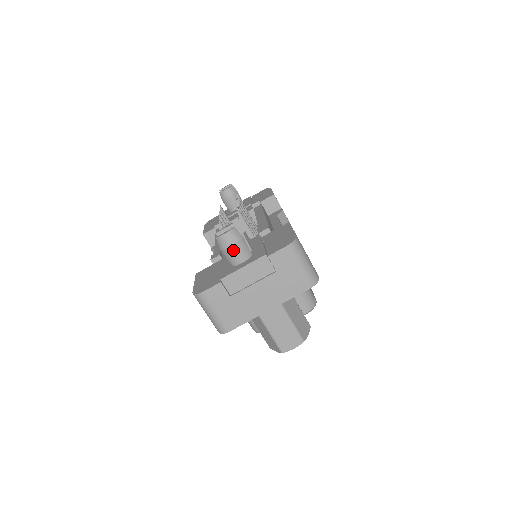
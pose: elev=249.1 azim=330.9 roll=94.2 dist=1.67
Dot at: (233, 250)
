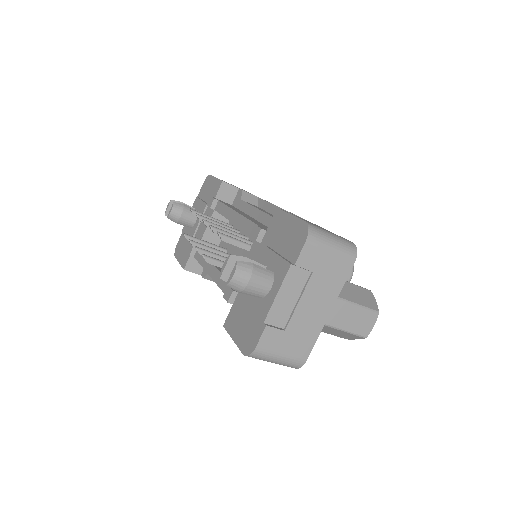
Dot at: (253, 284)
